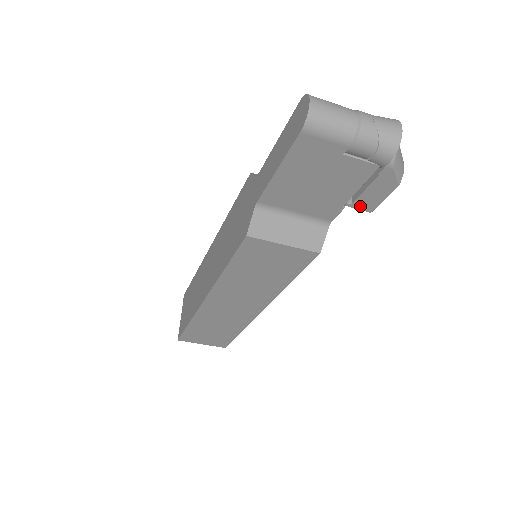
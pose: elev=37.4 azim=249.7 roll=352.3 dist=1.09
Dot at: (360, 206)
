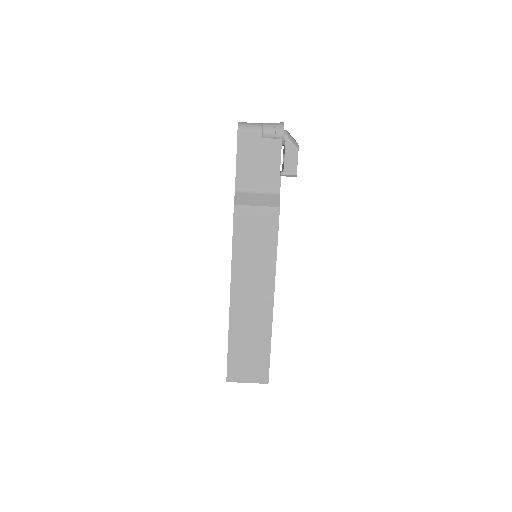
Dot at: (288, 172)
